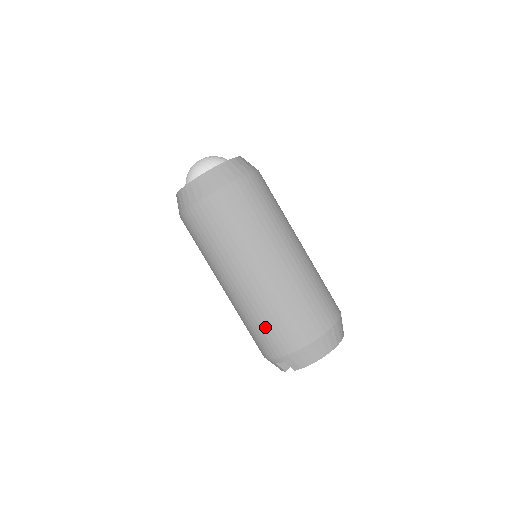
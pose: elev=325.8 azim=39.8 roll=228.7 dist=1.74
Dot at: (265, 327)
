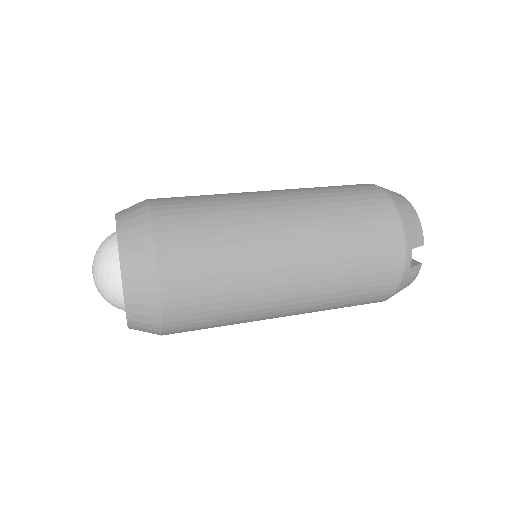
Dot at: (362, 249)
